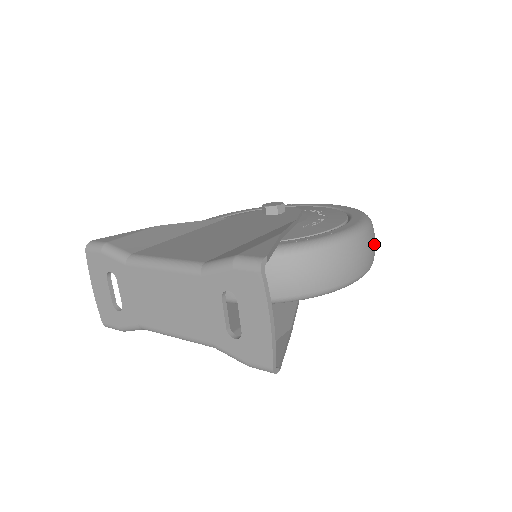
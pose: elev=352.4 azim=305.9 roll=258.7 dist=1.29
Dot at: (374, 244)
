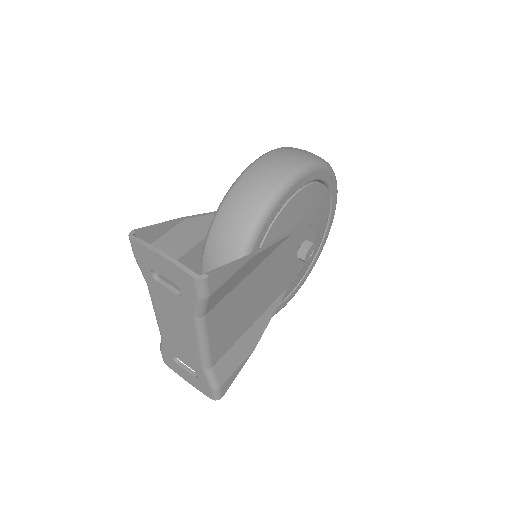
Dot at: (290, 153)
